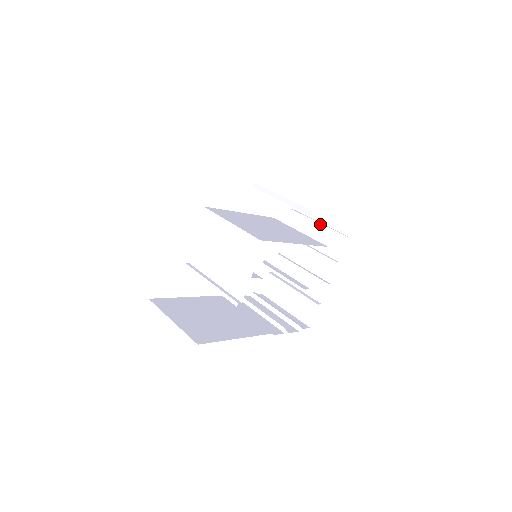
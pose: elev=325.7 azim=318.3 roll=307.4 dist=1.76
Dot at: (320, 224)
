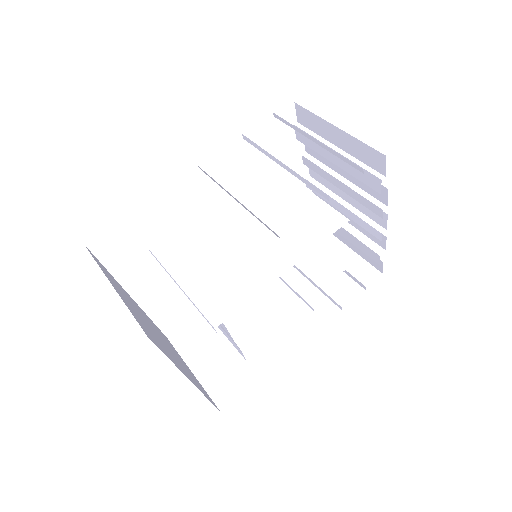
Dot at: occluded
